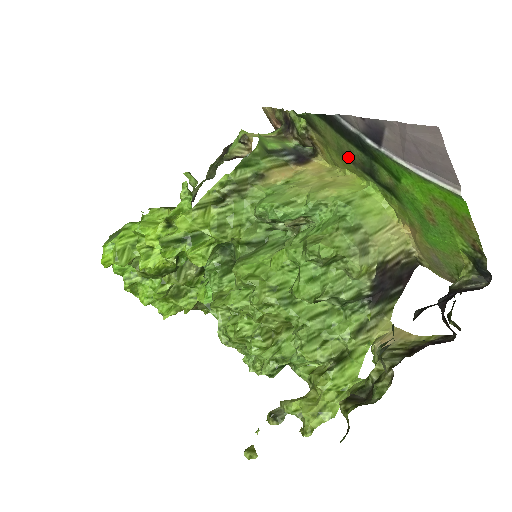
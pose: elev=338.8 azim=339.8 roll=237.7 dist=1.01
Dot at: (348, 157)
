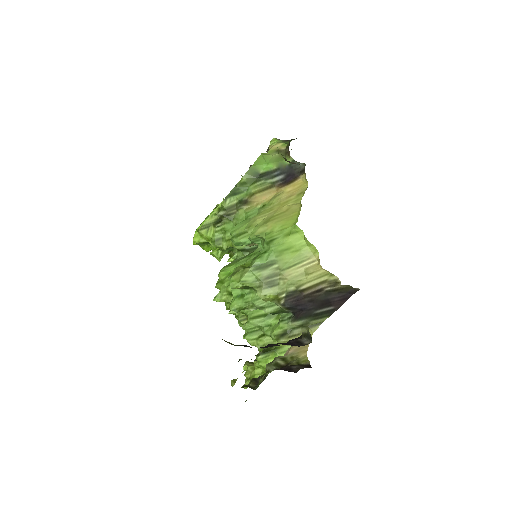
Dot at: occluded
